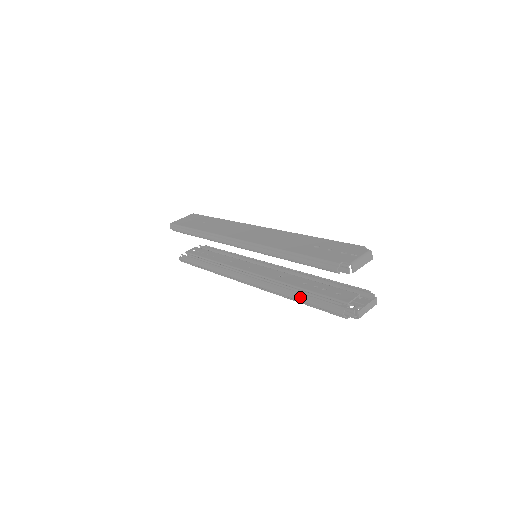
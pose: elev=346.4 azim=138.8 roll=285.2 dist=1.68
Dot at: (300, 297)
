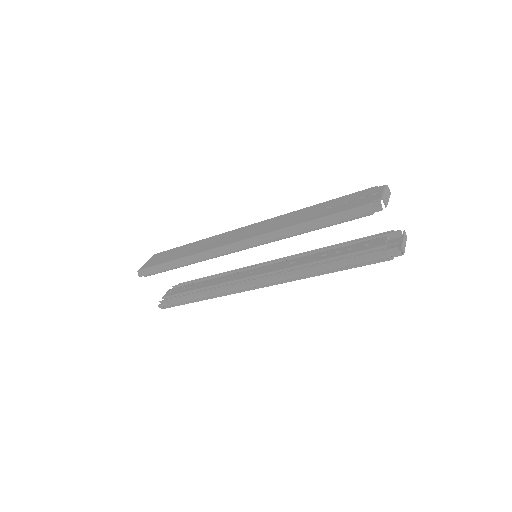
Dot at: (332, 265)
